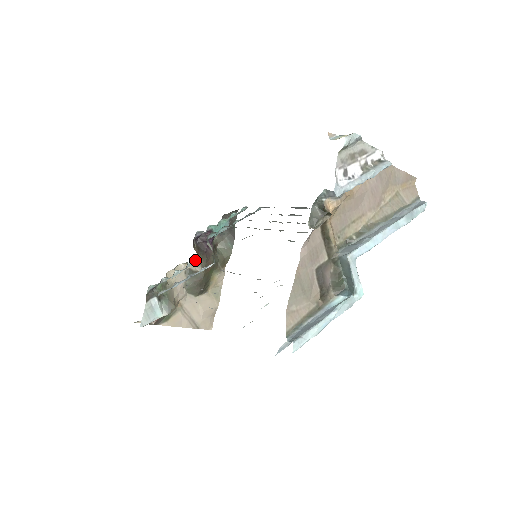
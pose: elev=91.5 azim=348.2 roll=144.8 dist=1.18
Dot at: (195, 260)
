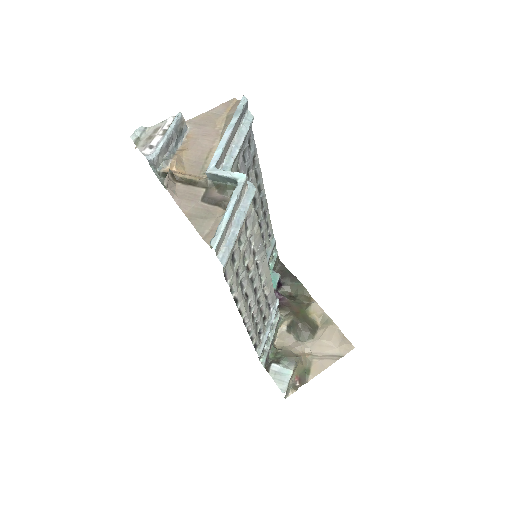
Dot at: (280, 316)
